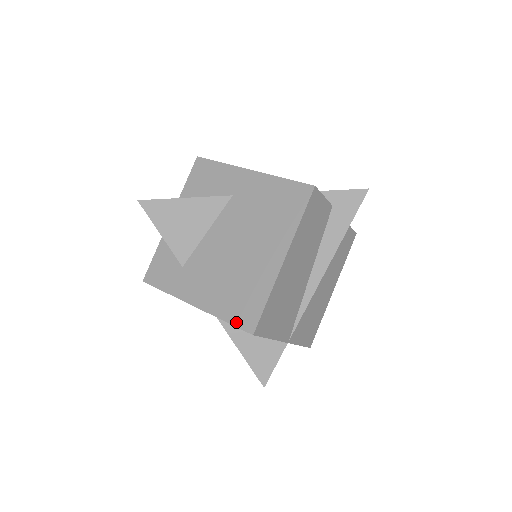
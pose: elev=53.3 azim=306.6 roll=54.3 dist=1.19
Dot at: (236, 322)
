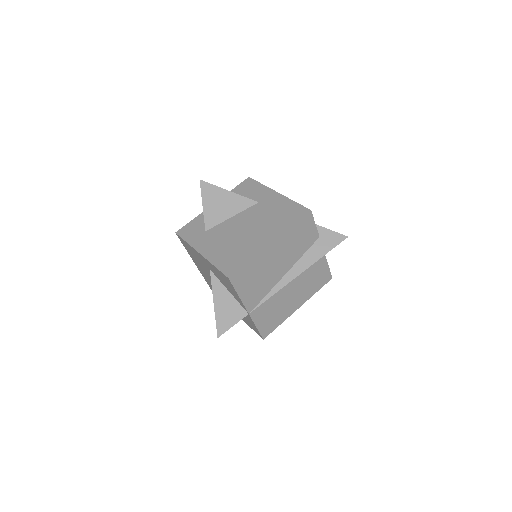
Dot at: (222, 268)
